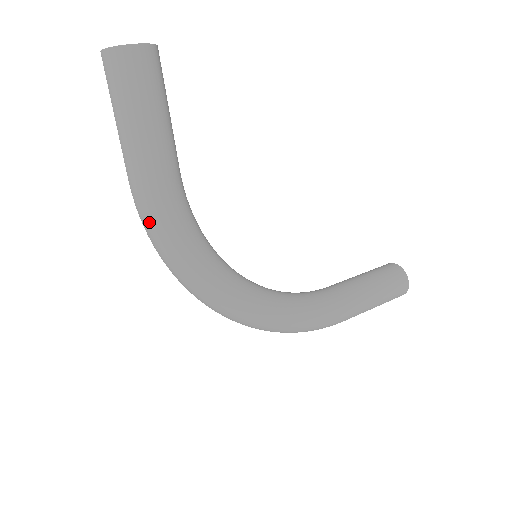
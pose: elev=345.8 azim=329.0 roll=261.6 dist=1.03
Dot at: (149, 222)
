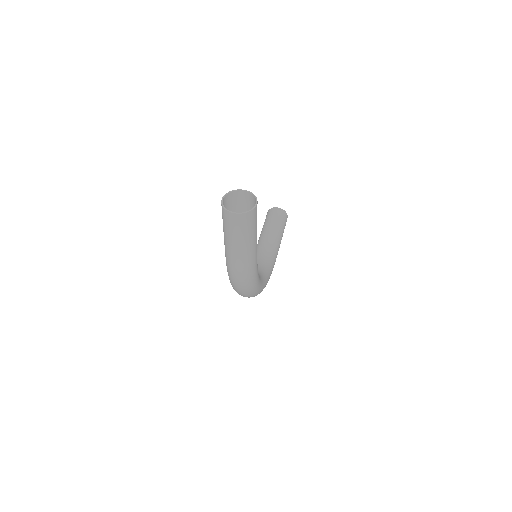
Dot at: (246, 282)
